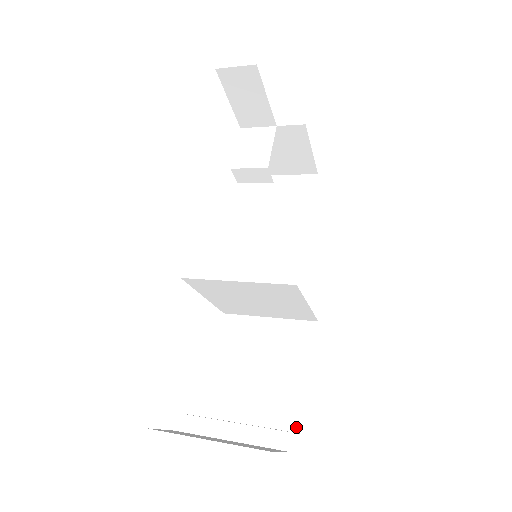
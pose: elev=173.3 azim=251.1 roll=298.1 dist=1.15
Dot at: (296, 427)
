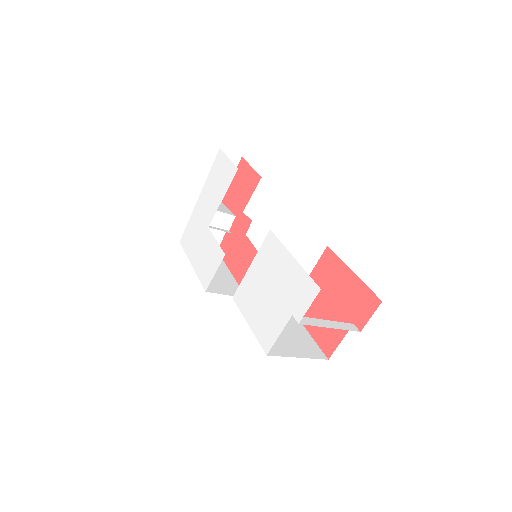
Dot at: (321, 356)
